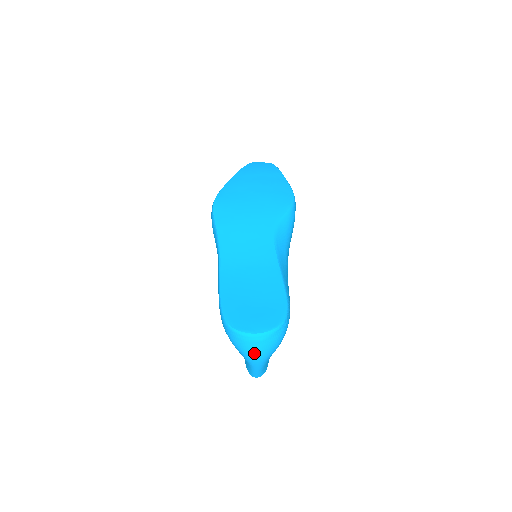
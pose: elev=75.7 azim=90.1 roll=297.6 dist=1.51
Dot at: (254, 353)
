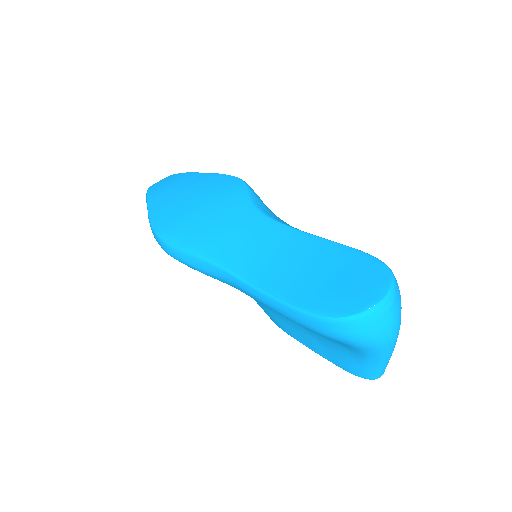
Dot at: (391, 329)
